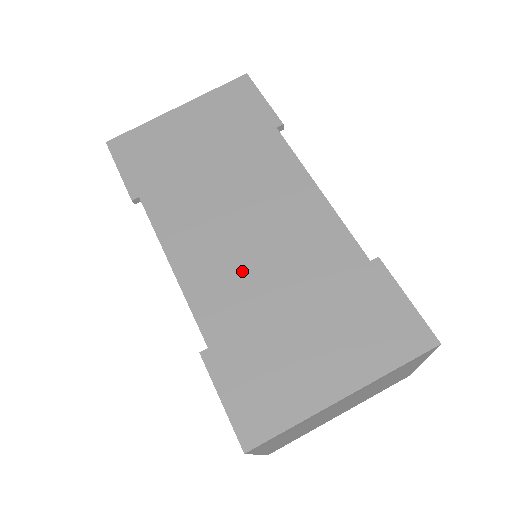
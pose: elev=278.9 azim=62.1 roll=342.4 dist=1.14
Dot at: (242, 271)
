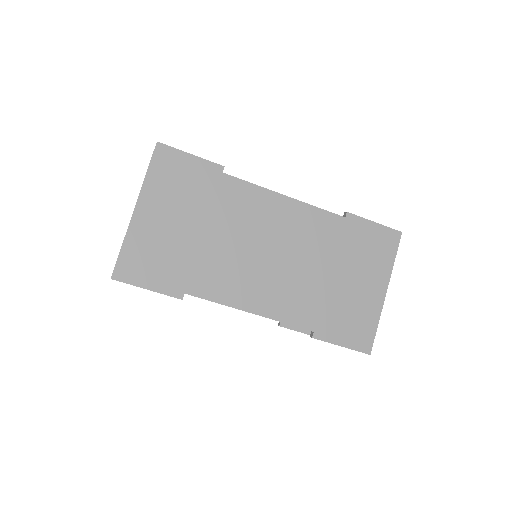
Dot at: (292, 280)
